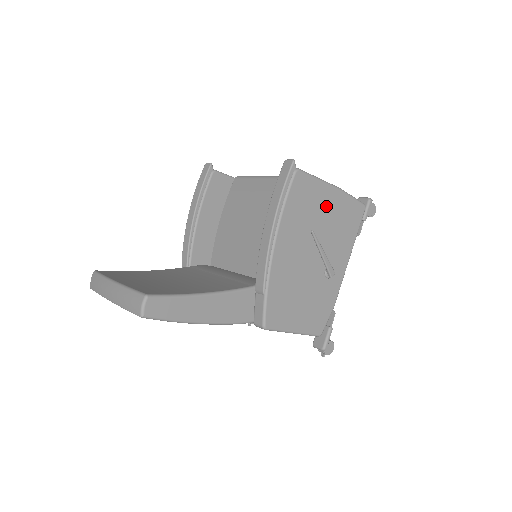
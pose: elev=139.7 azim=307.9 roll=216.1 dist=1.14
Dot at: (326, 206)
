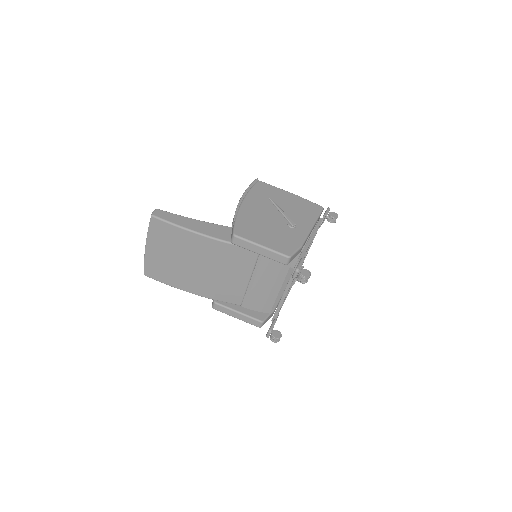
Dot at: (285, 198)
